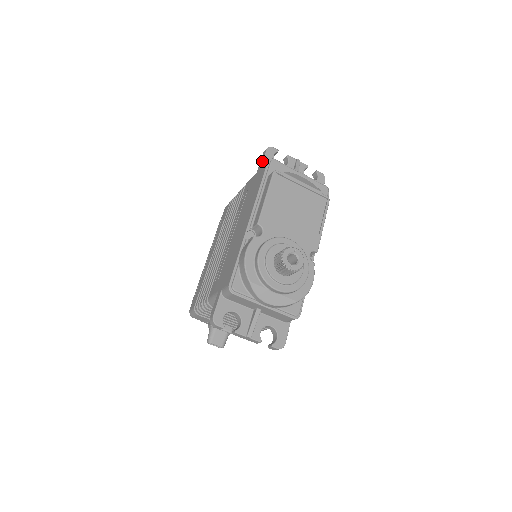
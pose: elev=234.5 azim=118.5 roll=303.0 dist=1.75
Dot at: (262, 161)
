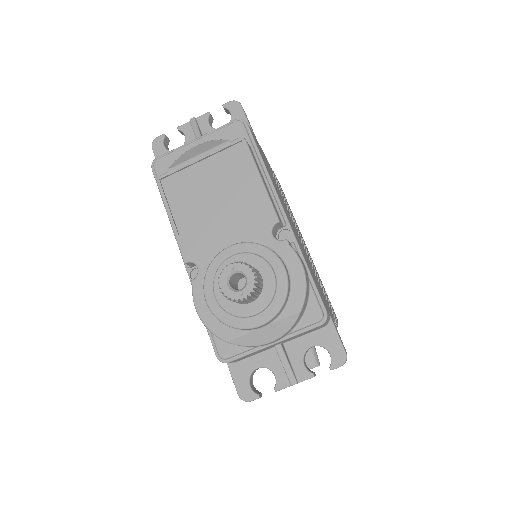
Dot at: occluded
